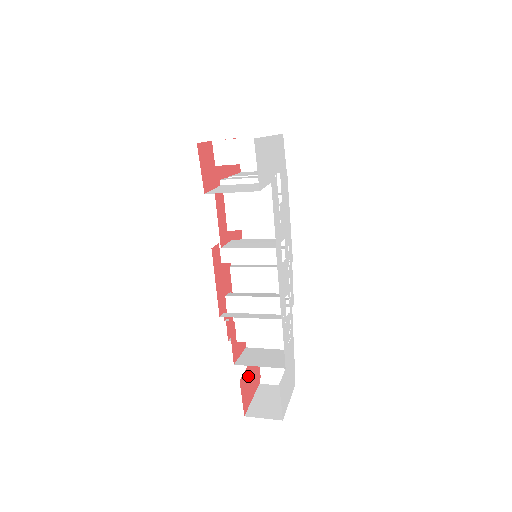
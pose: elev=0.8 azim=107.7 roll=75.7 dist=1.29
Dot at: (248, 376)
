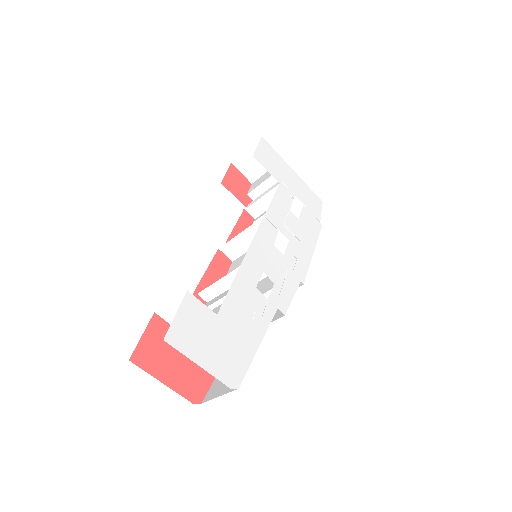
Dot at: occluded
